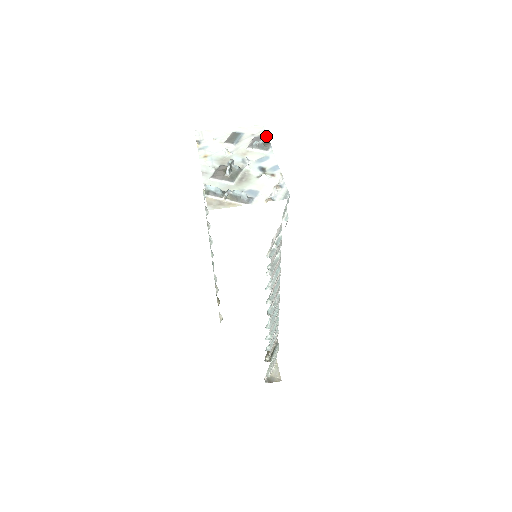
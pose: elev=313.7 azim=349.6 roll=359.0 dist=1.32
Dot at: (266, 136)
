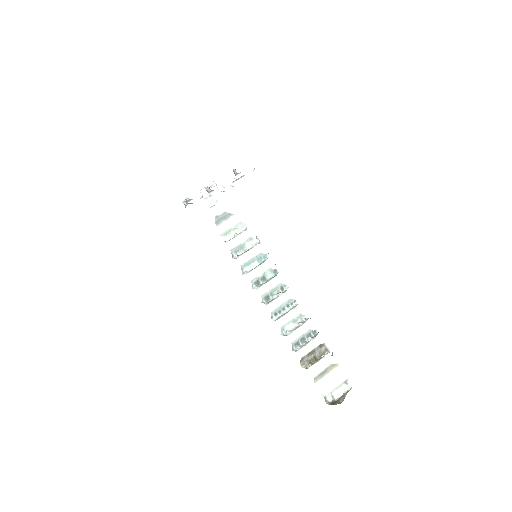
Dot at: occluded
